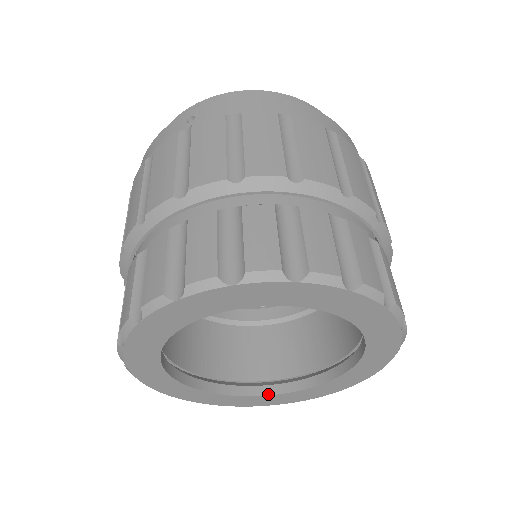
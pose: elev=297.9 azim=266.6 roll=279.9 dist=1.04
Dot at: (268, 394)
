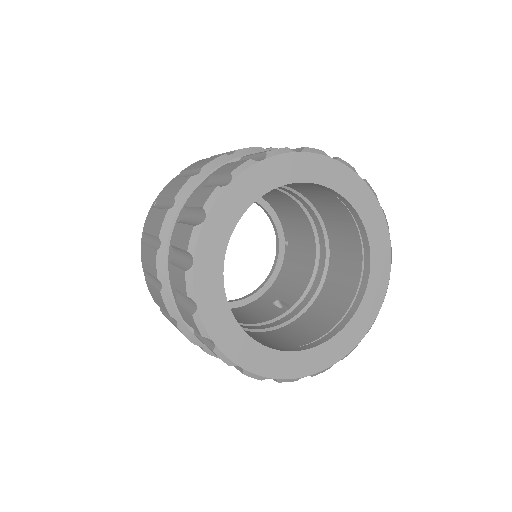
Dot at: (342, 328)
